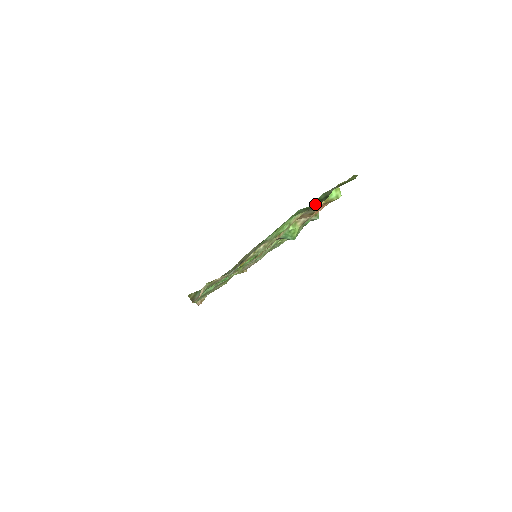
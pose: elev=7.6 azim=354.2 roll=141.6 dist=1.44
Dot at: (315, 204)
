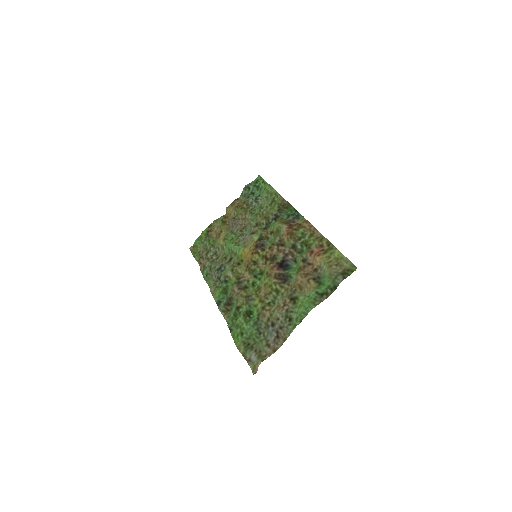
Dot at: (327, 293)
